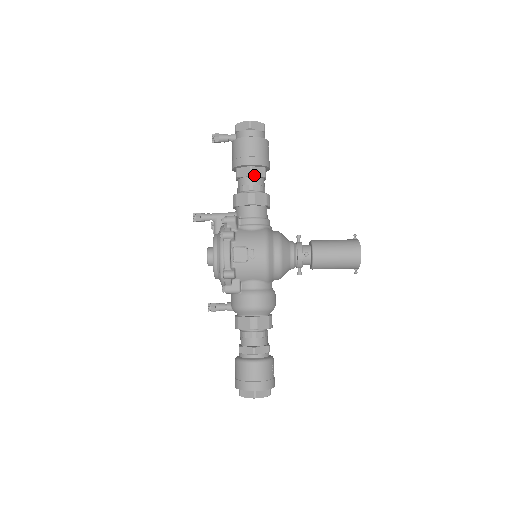
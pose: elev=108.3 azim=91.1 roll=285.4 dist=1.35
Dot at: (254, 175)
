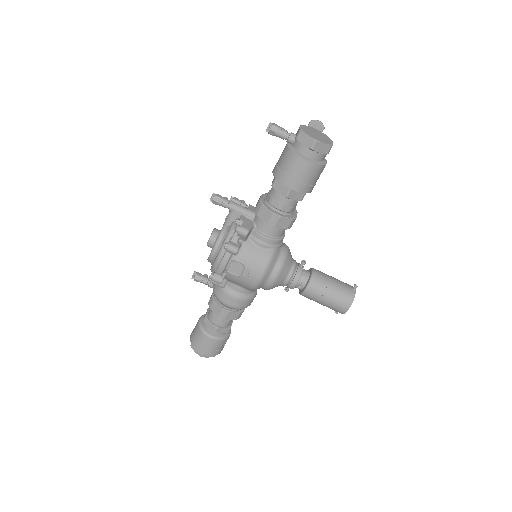
Dot at: (289, 198)
